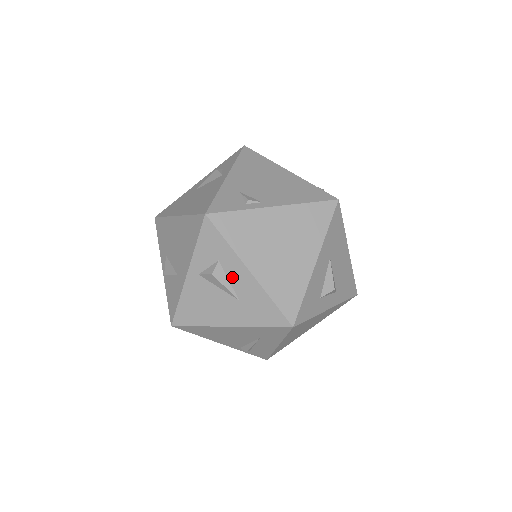
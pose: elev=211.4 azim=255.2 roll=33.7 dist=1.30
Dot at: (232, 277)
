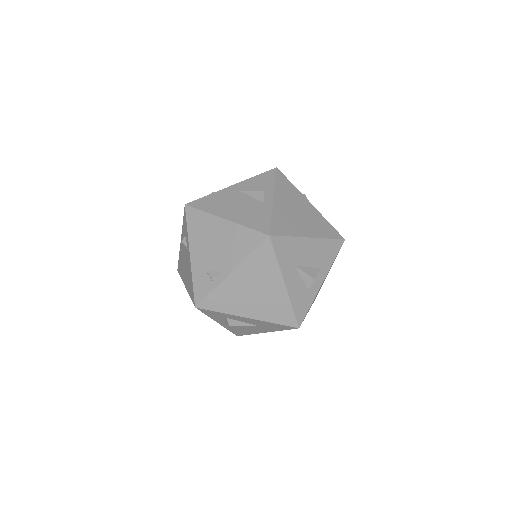
Dot at: (242, 321)
